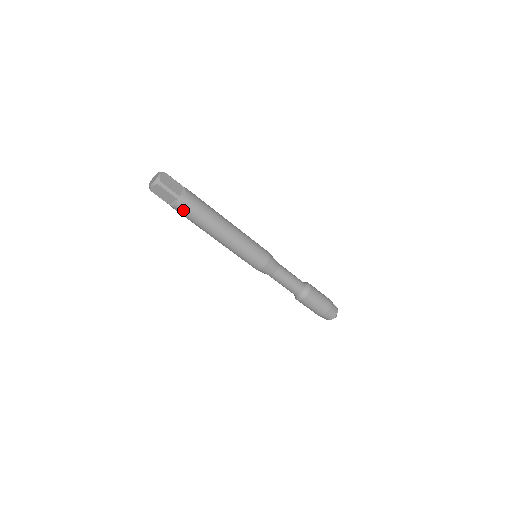
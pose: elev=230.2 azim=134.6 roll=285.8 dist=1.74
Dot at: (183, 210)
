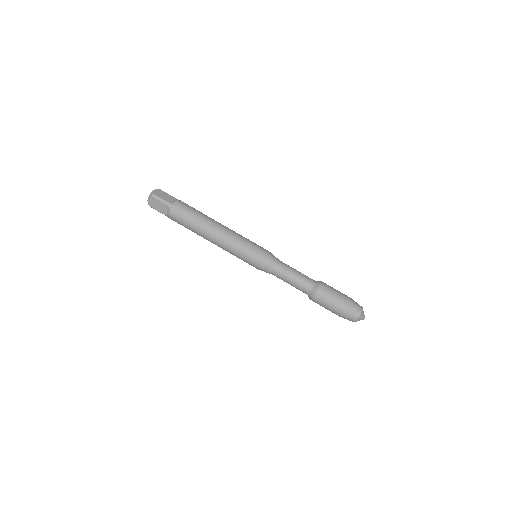
Dot at: (176, 216)
